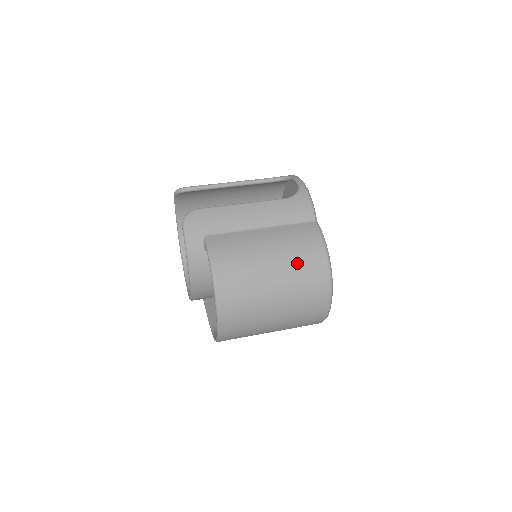
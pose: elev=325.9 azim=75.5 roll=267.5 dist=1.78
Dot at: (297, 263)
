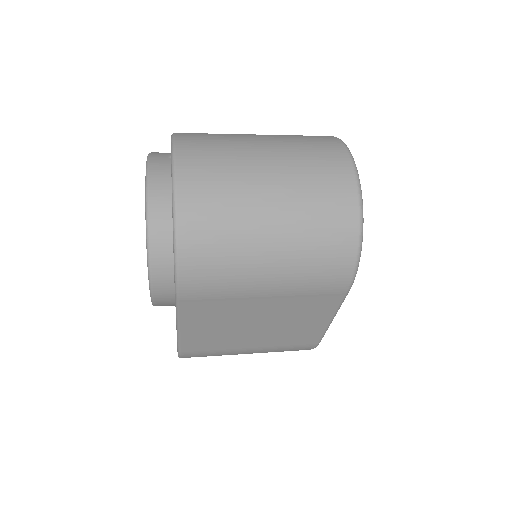
Dot at: (290, 135)
